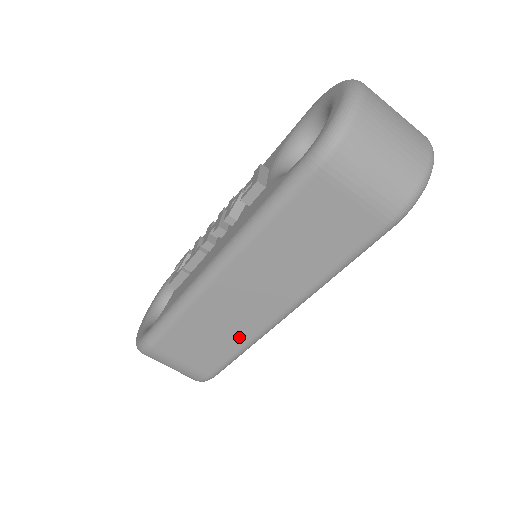
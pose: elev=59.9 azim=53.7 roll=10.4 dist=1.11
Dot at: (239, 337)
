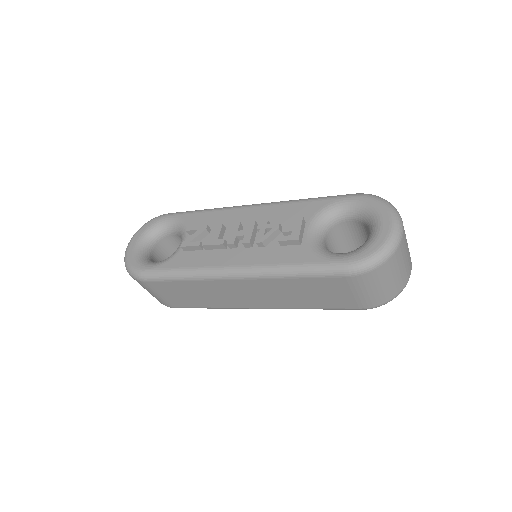
Dot at: (217, 304)
